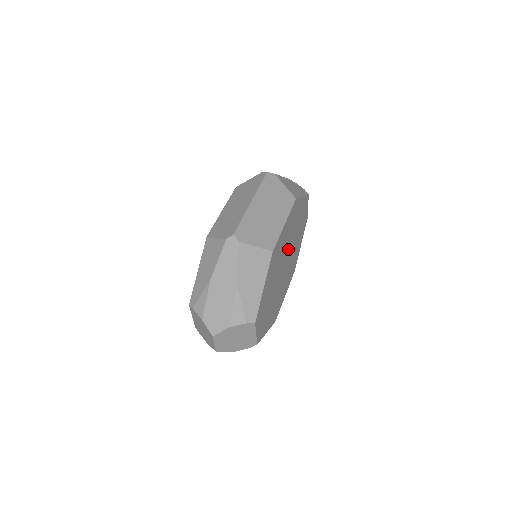
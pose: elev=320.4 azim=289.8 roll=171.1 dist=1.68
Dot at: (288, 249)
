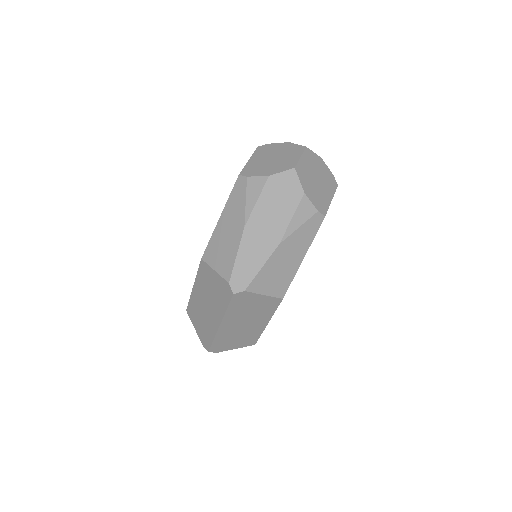
Dot at: occluded
